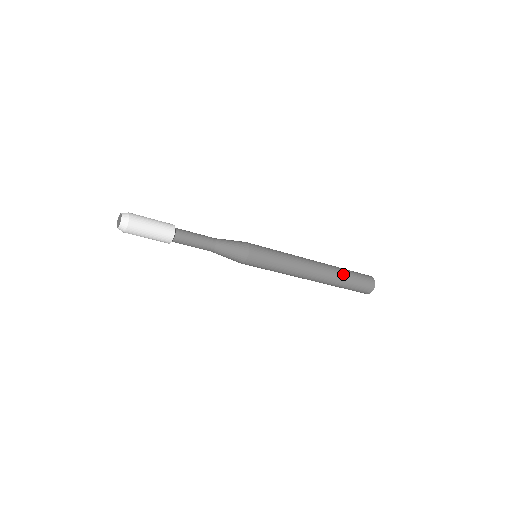
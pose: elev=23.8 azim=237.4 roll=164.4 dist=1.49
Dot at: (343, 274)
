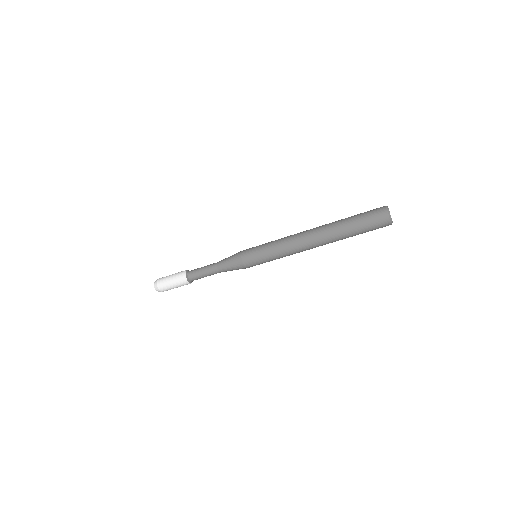
Dot at: (341, 221)
